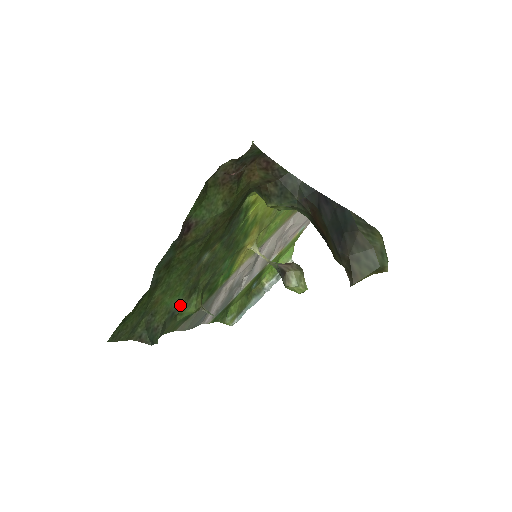
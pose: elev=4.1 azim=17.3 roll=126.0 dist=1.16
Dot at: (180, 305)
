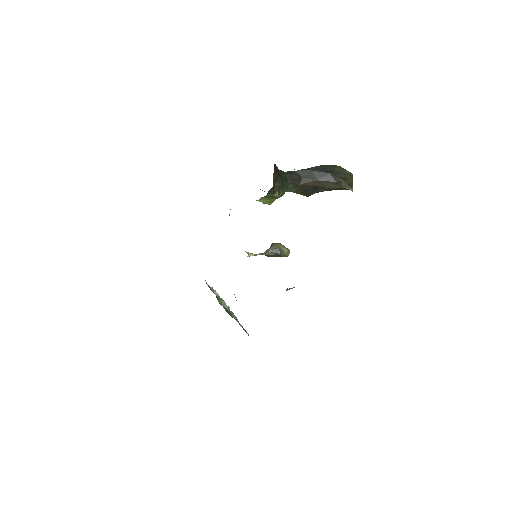
Dot at: occluded
